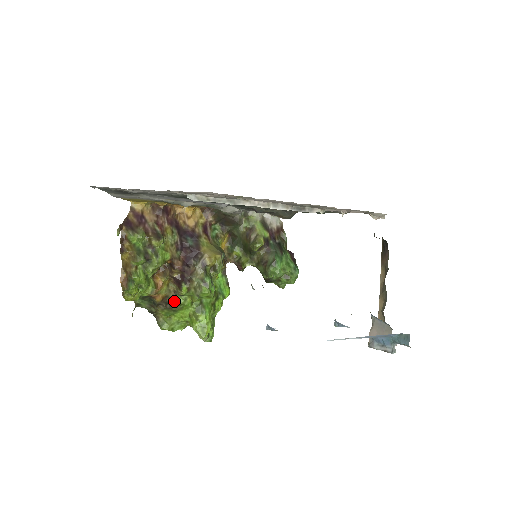
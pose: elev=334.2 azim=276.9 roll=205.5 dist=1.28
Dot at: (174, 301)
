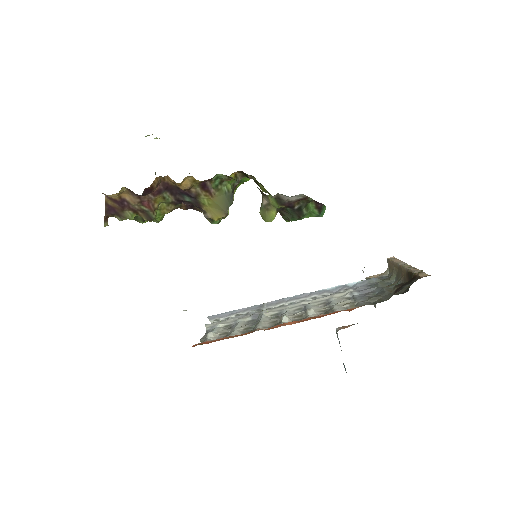
Dot at: occluded
